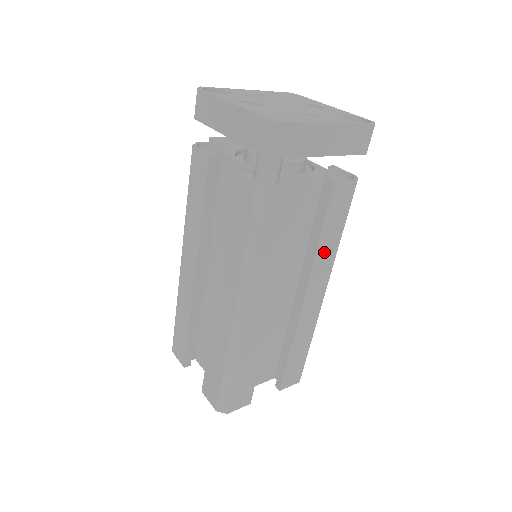
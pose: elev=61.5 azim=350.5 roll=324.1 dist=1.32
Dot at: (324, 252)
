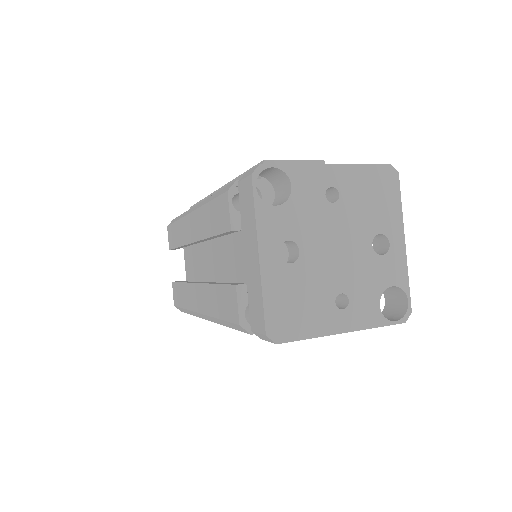
Dot at: occluded
